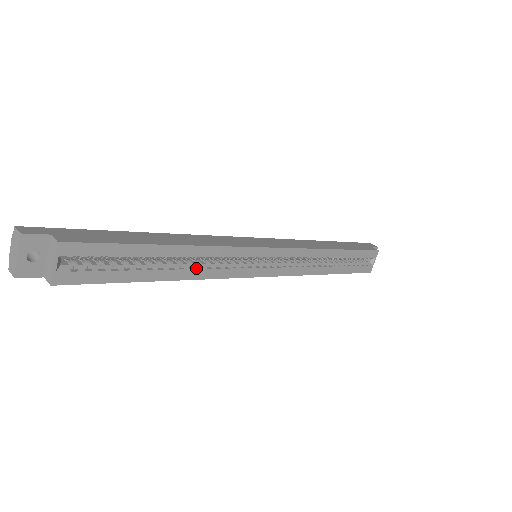
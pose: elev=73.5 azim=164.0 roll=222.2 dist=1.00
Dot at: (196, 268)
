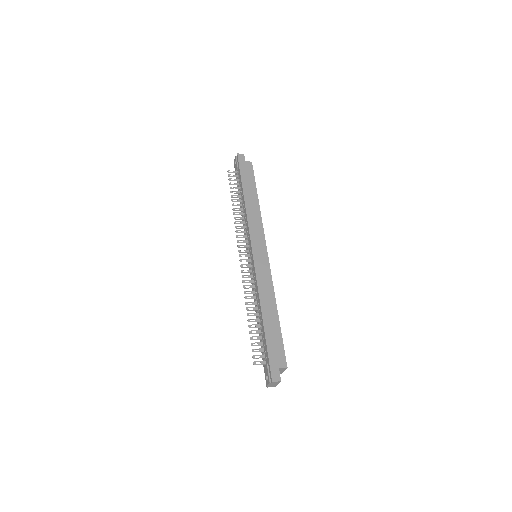
Dot at: occluded
